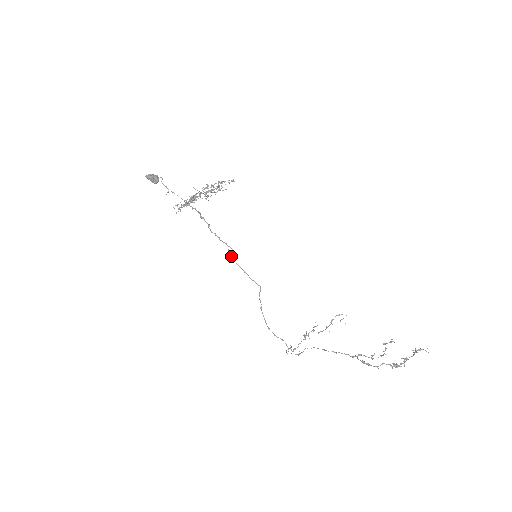
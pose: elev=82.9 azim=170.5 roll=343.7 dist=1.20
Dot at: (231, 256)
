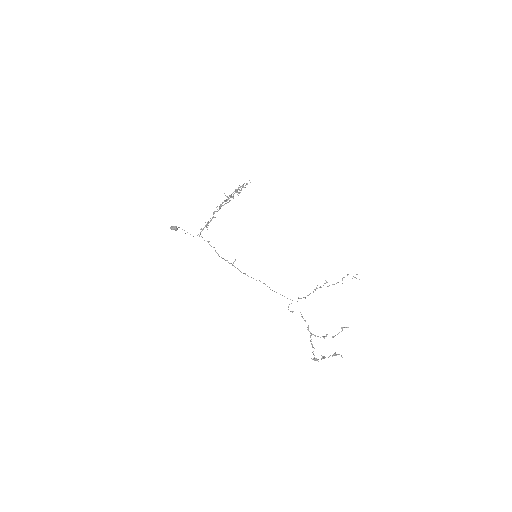
Dot at: (232, 265)
